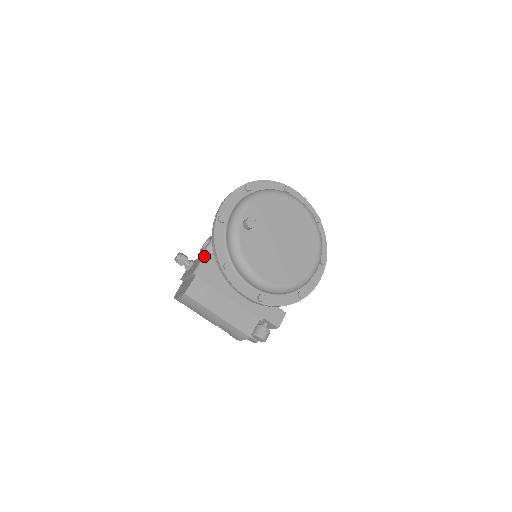
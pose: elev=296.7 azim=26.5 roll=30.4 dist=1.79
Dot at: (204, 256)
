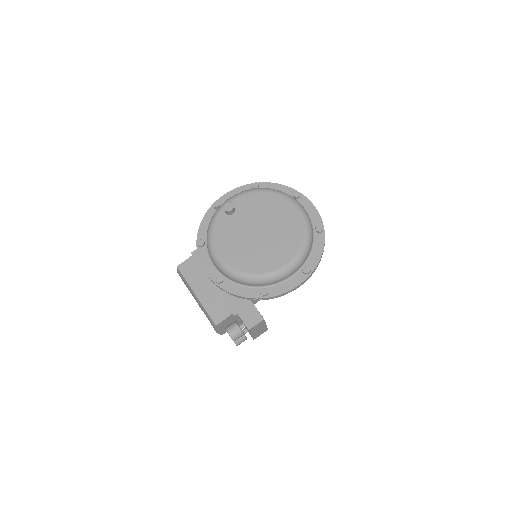
Dot at: occluded
